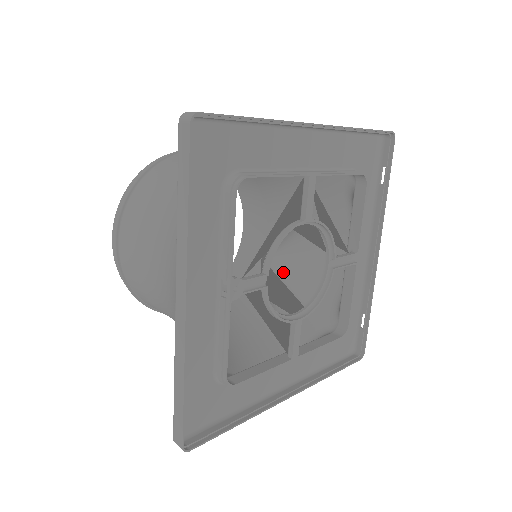
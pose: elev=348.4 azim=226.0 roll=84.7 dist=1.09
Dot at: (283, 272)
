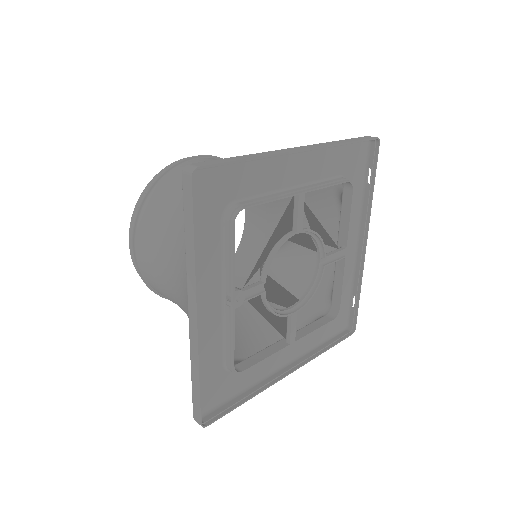
Dot at: (280, 270)
